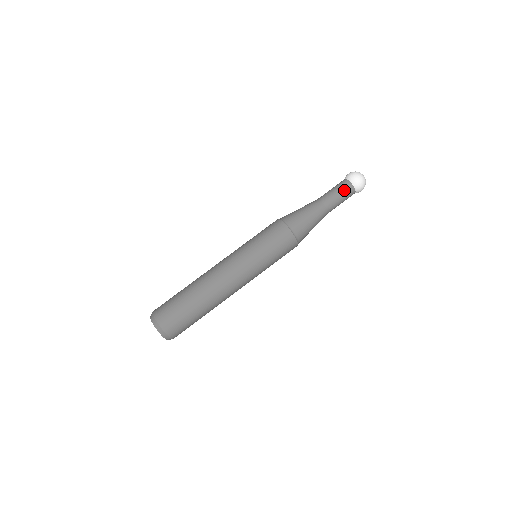
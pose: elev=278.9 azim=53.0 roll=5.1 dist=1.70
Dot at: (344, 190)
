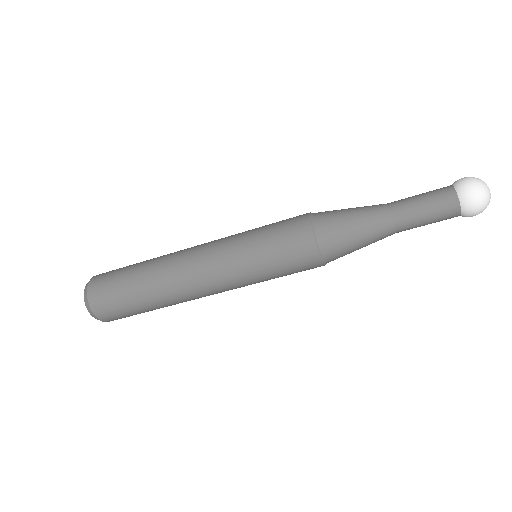
Dot at: occluded
